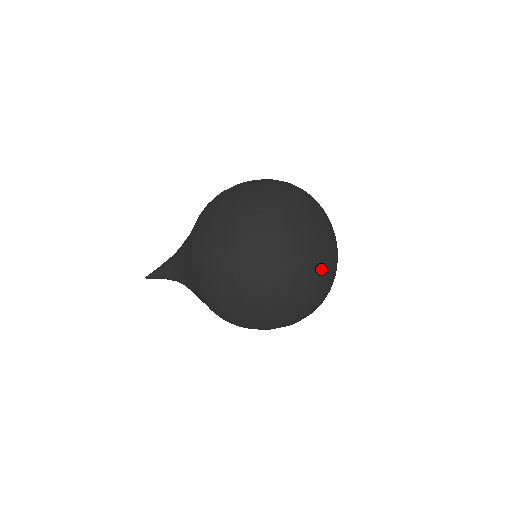
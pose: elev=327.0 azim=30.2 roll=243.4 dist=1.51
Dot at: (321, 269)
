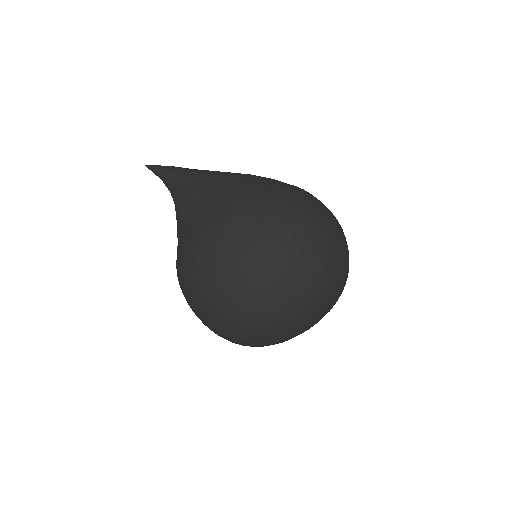
Dot at: occluded
